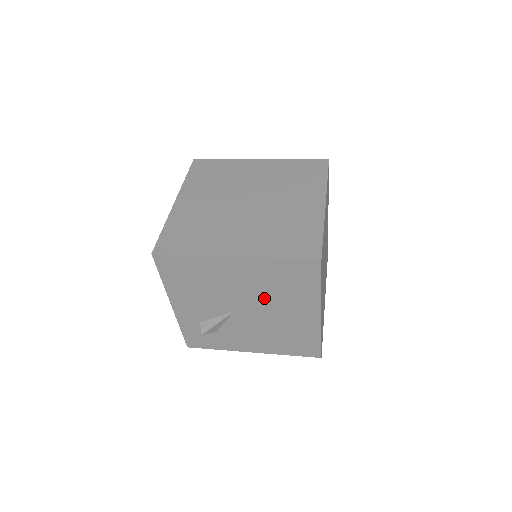
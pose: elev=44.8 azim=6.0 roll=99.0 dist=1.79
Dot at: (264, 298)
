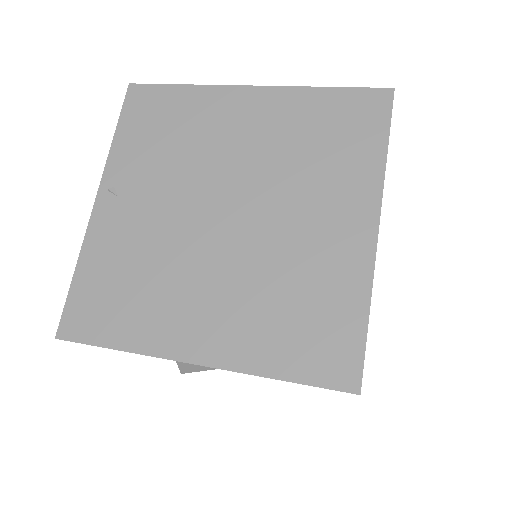
Dot at: occluded
